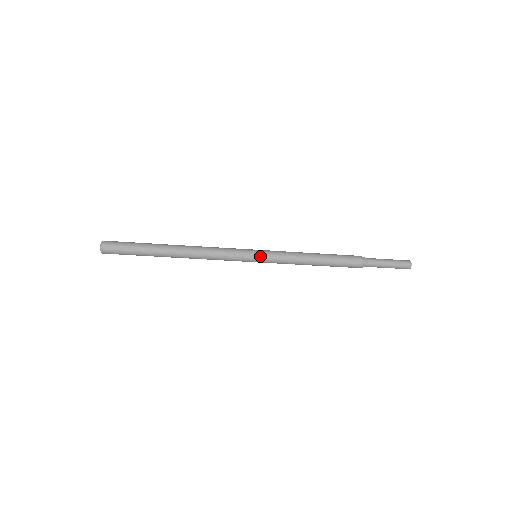
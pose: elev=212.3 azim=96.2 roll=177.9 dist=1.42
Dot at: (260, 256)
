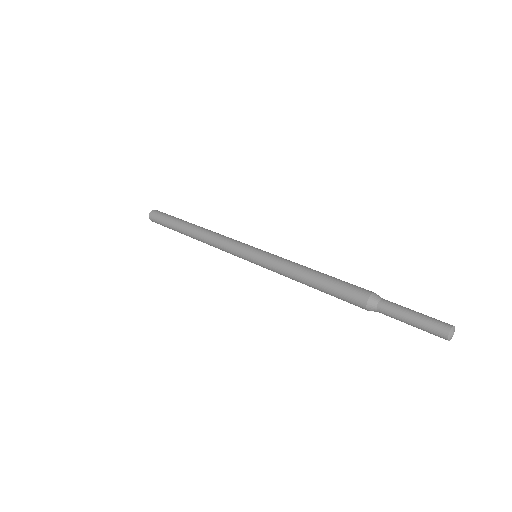
Dot at: (253, 259)
